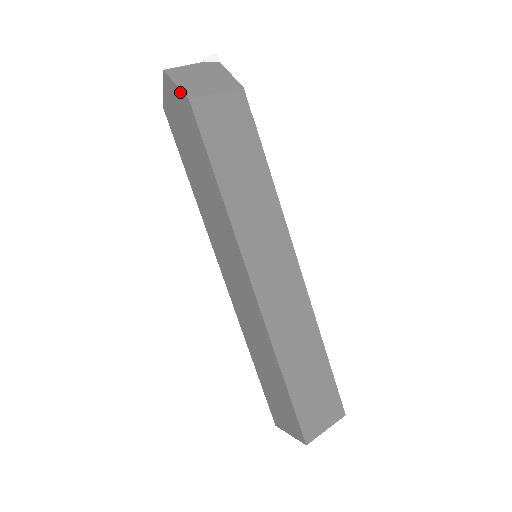
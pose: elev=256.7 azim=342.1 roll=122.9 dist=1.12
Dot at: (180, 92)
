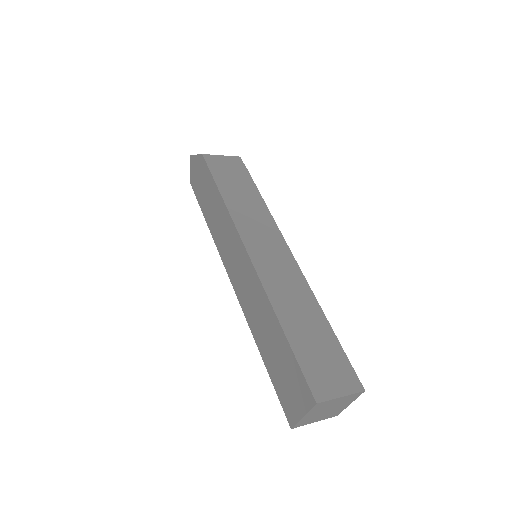
Dot at: (198, 156)
